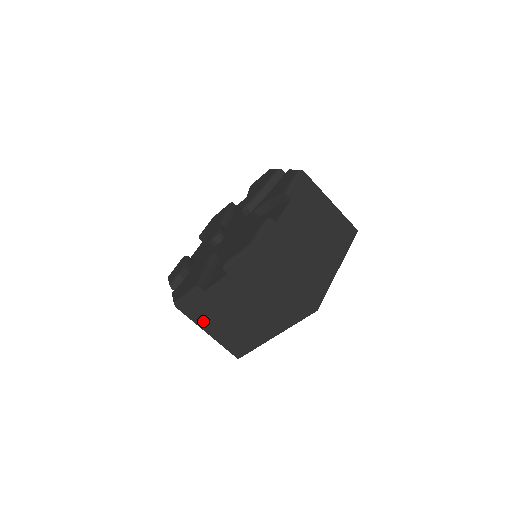
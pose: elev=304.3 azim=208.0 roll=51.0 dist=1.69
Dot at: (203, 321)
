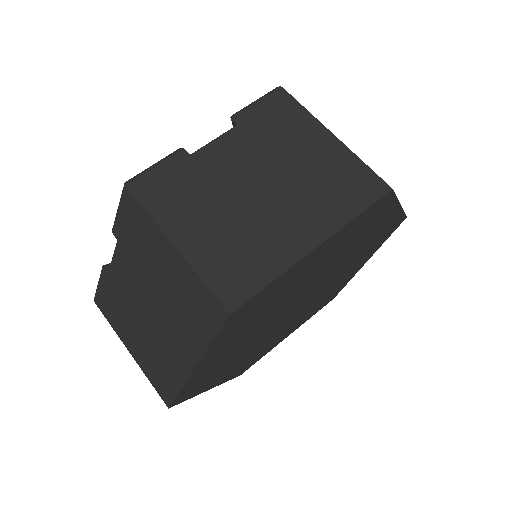
Dot at: (172, 216)
